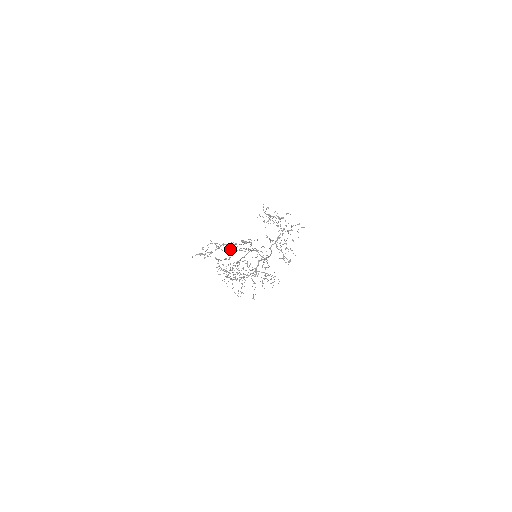
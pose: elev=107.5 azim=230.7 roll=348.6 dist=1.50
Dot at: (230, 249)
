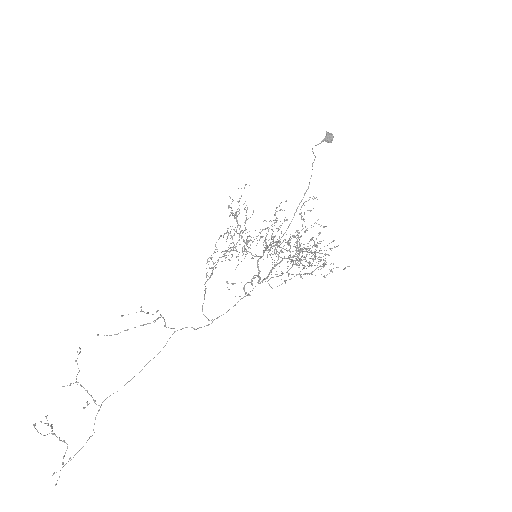
Dot at: (84, 408)
